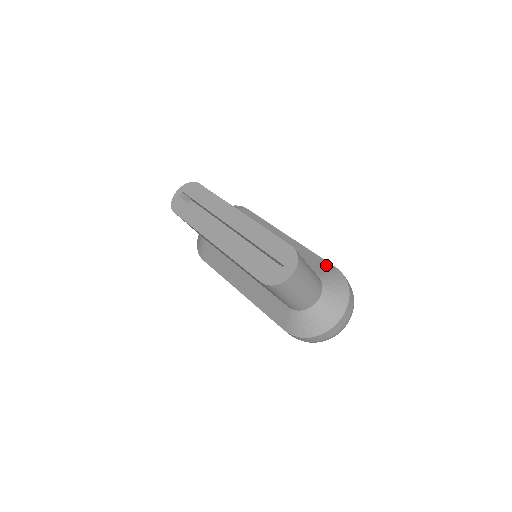
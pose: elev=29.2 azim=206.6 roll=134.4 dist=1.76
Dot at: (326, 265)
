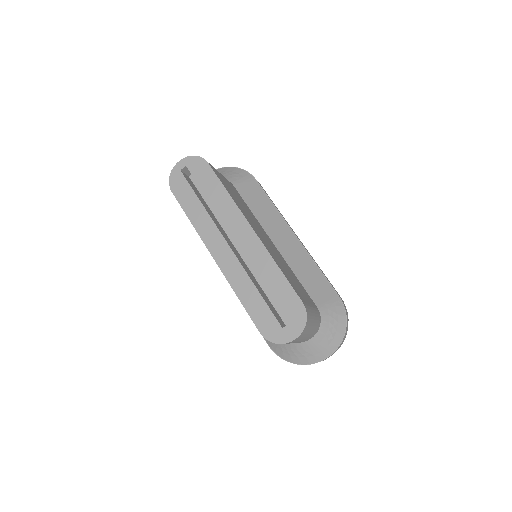
Dot at: (330, 292)
